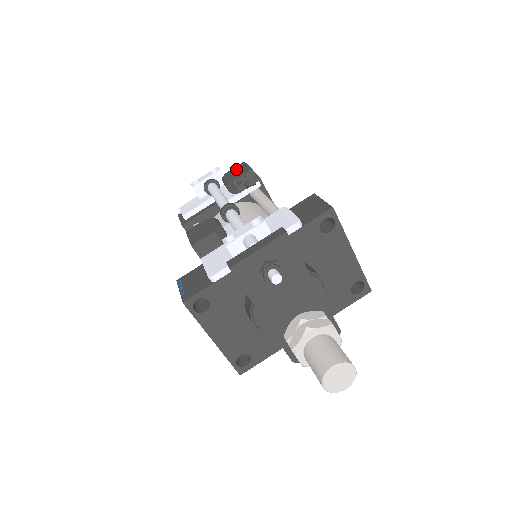
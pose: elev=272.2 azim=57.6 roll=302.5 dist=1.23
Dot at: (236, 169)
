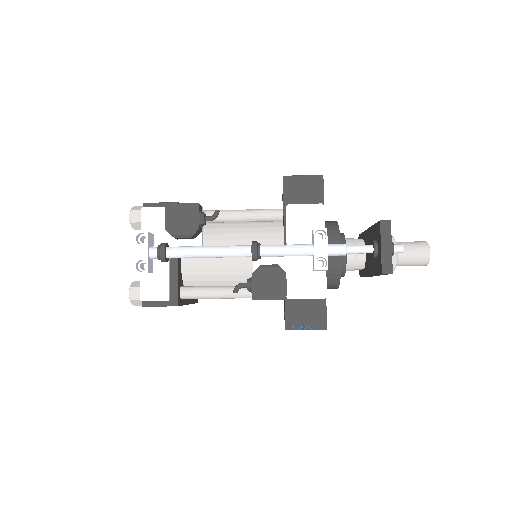
Dot at: (174, 217)
